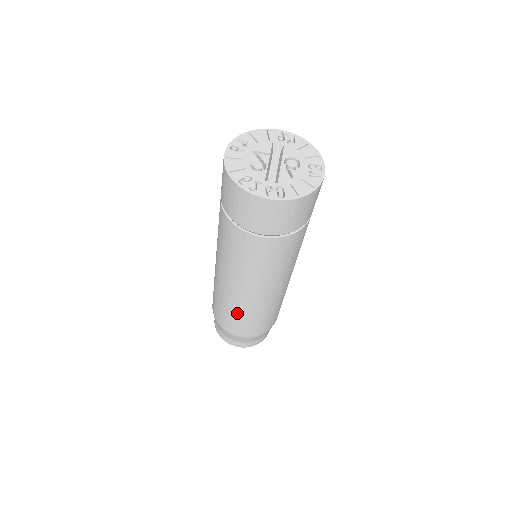
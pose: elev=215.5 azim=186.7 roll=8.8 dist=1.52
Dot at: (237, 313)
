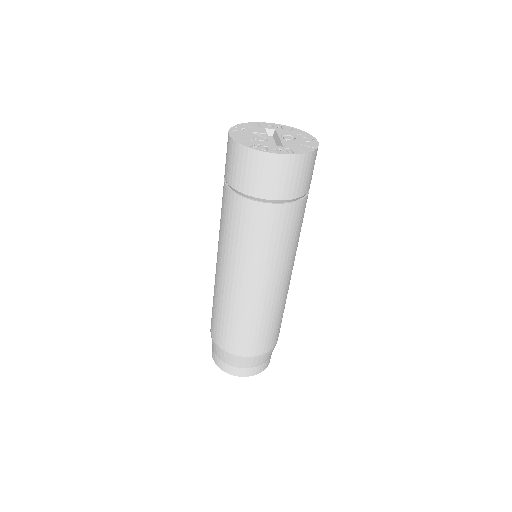
Dot at: (246, 320)
